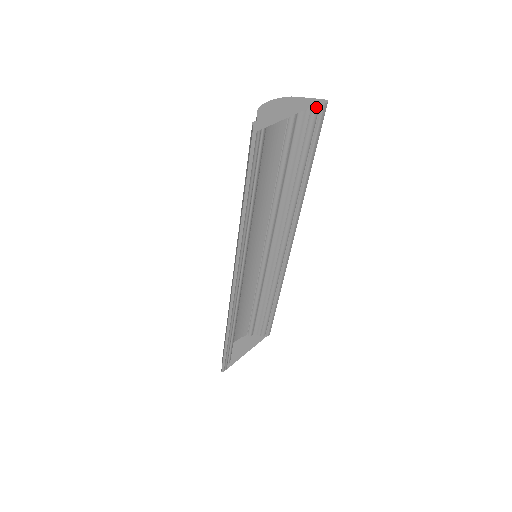
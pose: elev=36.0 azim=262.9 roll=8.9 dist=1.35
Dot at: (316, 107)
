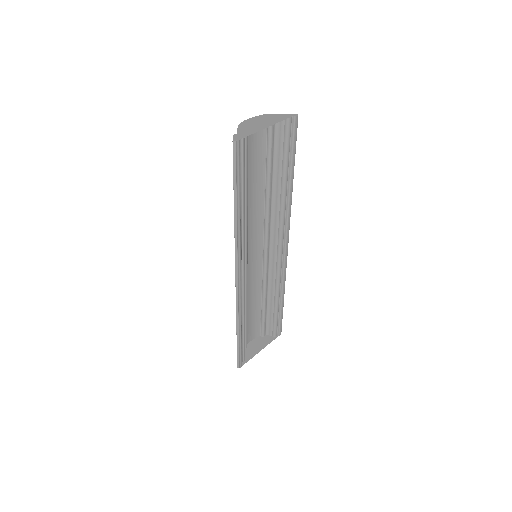
Dot at: (289, 120)
